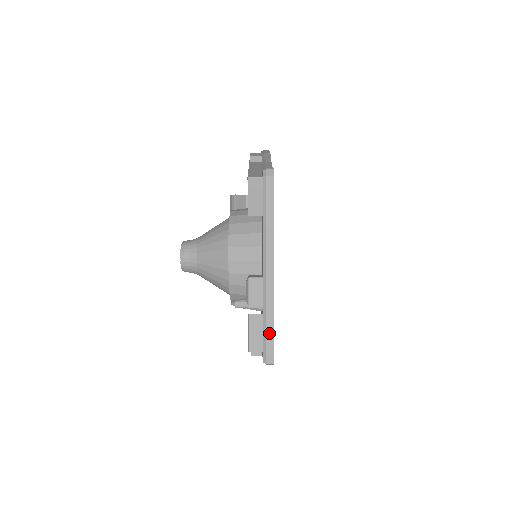
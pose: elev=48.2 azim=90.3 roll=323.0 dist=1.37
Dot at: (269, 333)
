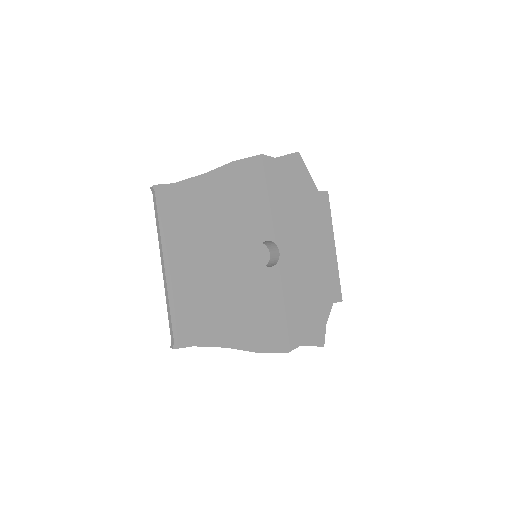
Dot at: (170, 322)
